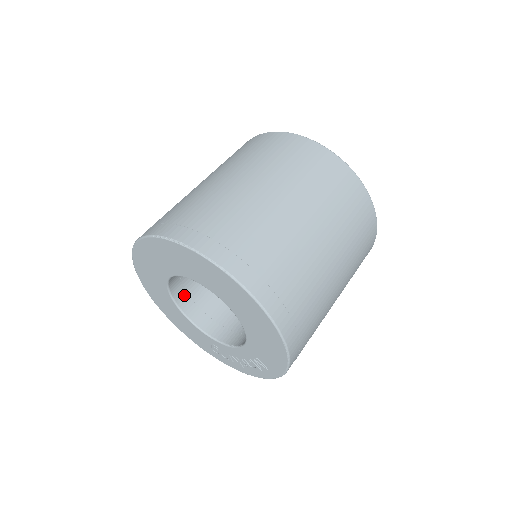
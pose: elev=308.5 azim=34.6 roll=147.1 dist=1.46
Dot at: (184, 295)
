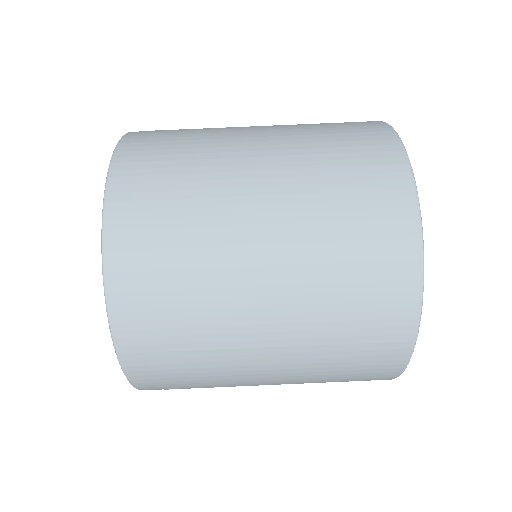
Dot at: occluded
